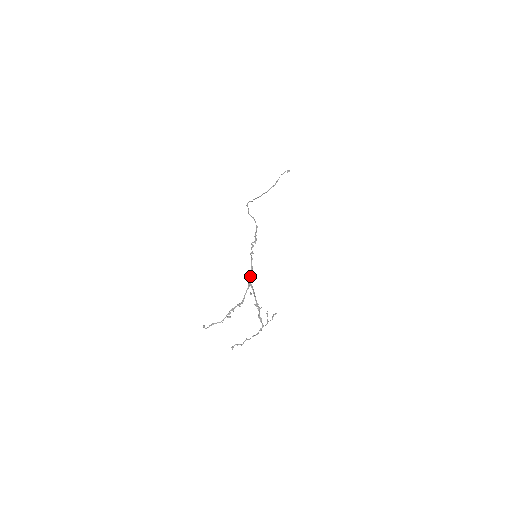
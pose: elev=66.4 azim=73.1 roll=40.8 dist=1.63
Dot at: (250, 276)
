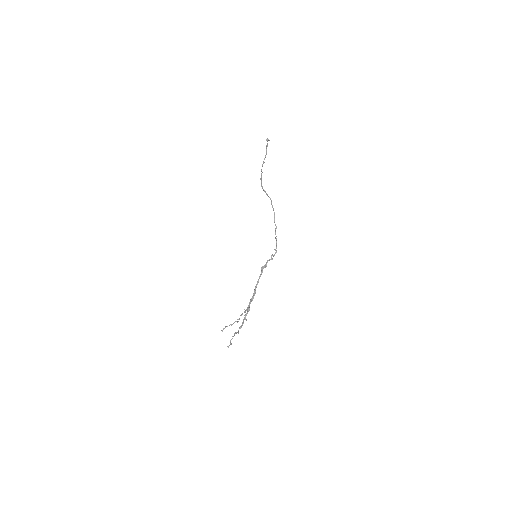
Dot at: occluded
